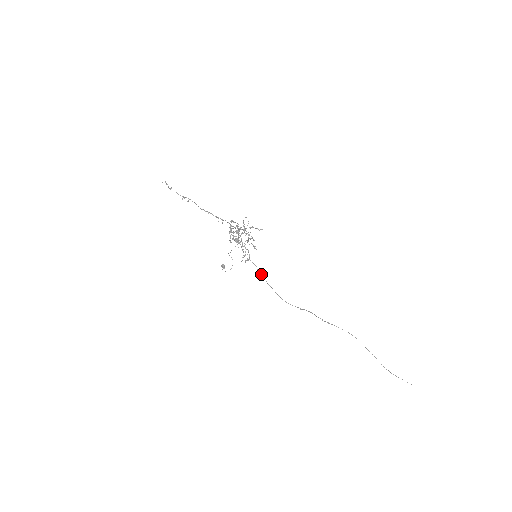
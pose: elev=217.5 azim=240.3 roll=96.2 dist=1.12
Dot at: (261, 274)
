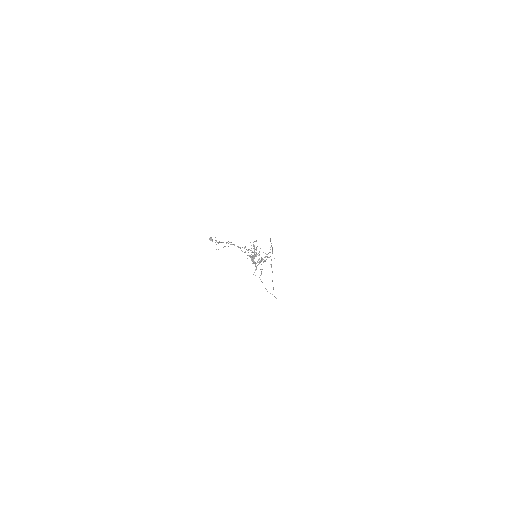
Dot at: occluded
